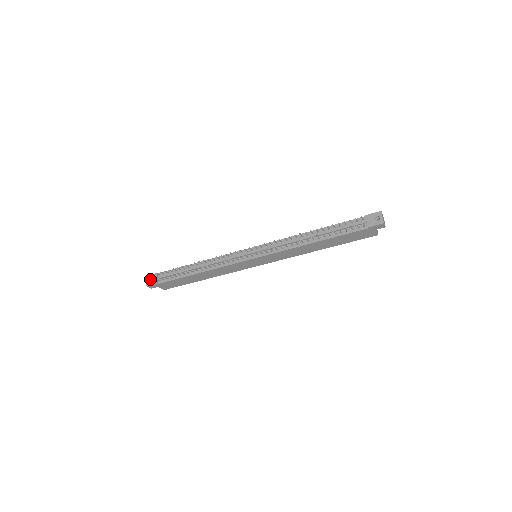
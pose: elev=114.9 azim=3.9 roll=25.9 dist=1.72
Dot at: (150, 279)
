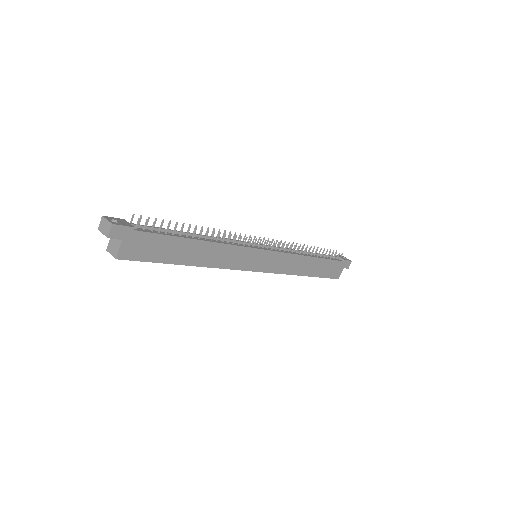
Dot at: occluded
